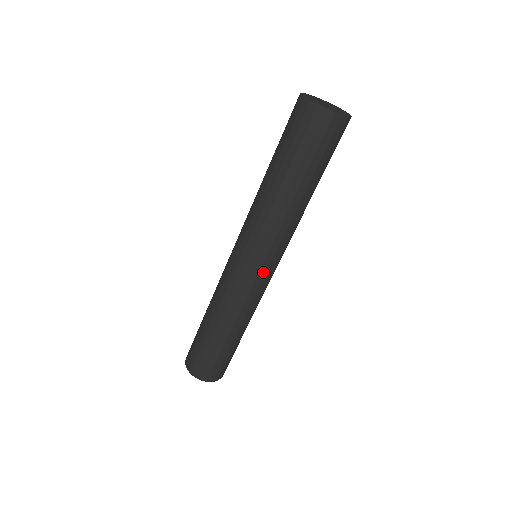
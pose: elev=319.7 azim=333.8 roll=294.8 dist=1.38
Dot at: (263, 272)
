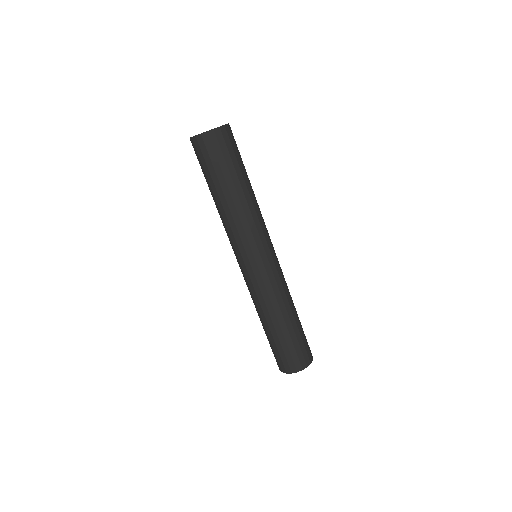
Dot at: (244, 267)
